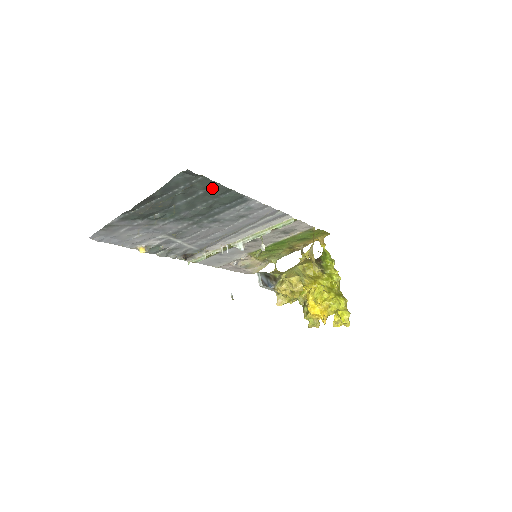
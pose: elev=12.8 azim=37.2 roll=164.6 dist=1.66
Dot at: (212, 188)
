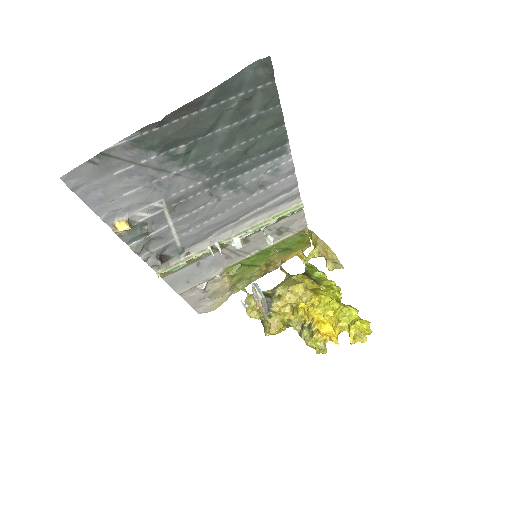
Dot at: (268, 111)
